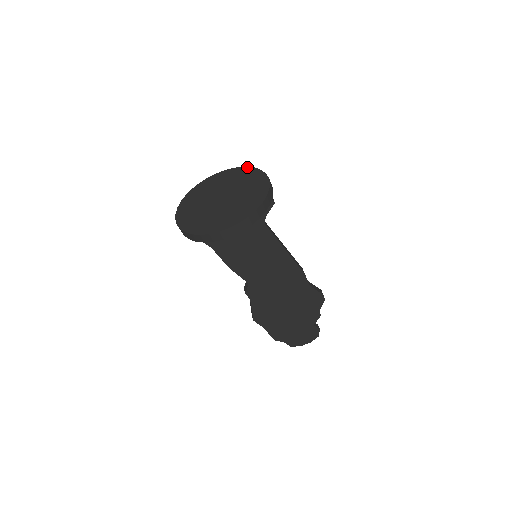
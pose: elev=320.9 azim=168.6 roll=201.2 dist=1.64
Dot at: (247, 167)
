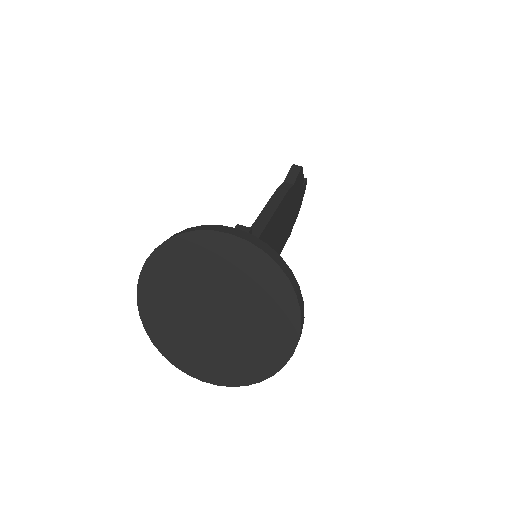
Dot at: (167, 242)
